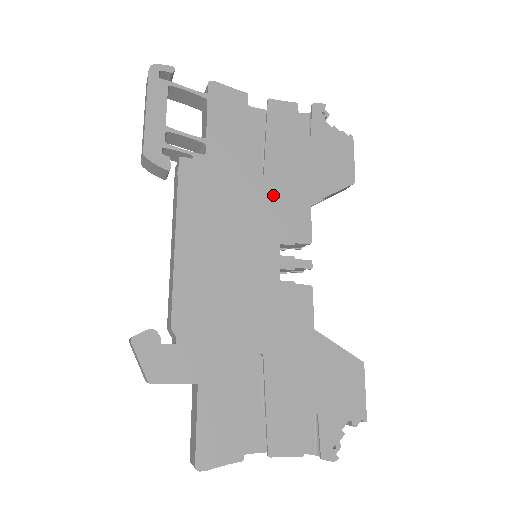
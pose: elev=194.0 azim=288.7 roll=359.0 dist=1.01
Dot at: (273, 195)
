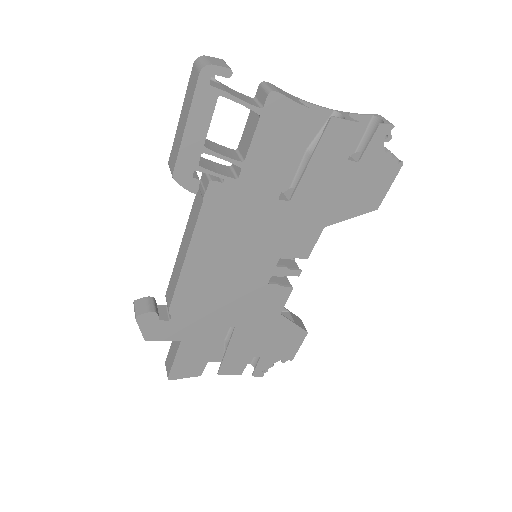
Dot at: (291, 219)
